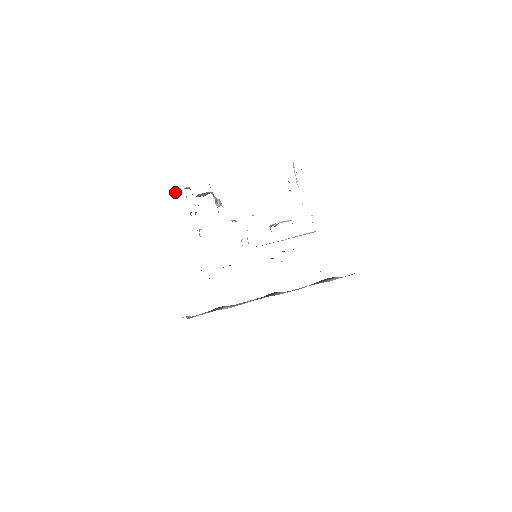
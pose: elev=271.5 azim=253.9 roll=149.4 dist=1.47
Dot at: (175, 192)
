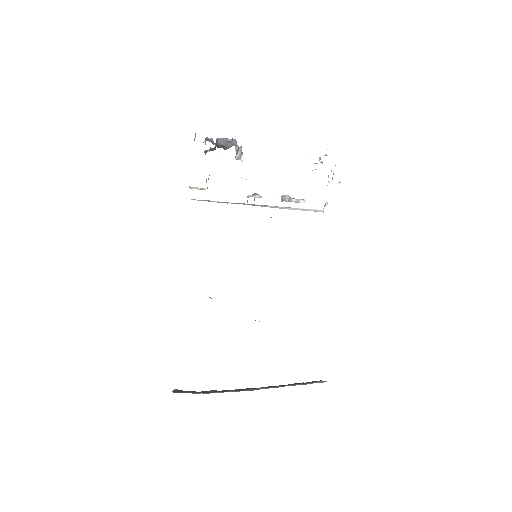
Dot at: (194, 139)
